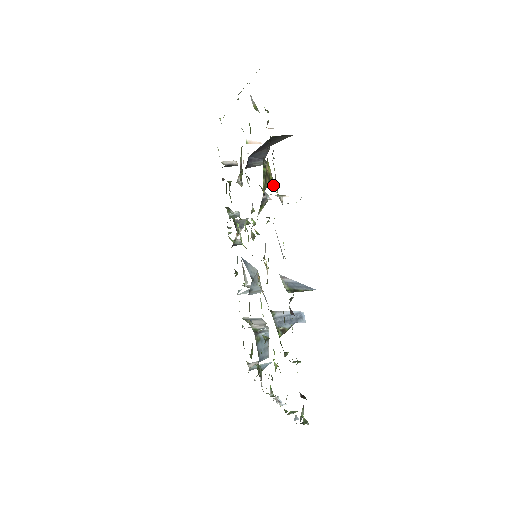
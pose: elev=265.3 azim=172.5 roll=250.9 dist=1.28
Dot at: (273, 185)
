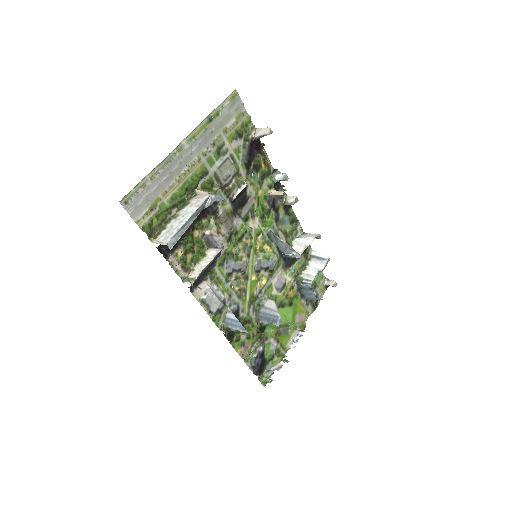
Dot at: (184, 268)
